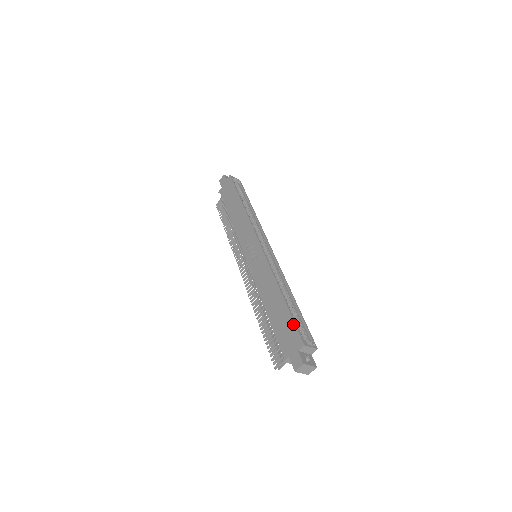
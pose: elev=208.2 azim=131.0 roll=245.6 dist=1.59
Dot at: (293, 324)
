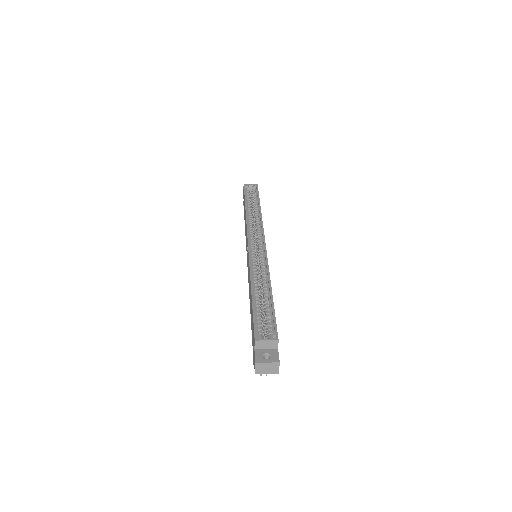
Dot at: occluded
